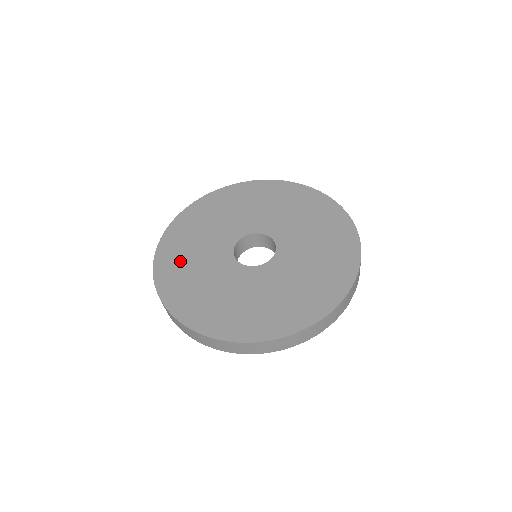
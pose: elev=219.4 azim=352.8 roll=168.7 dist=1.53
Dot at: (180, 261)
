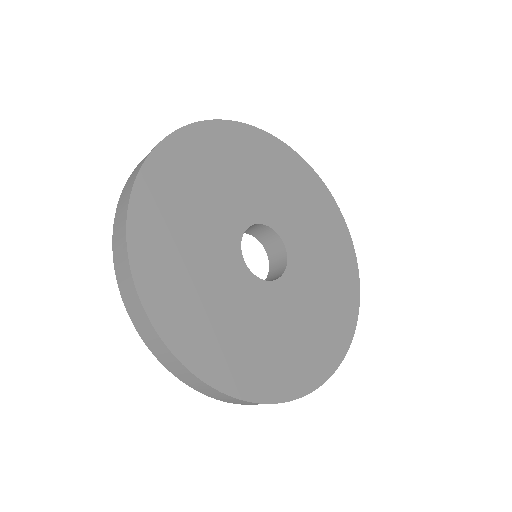
Dot at: (216, 335)
